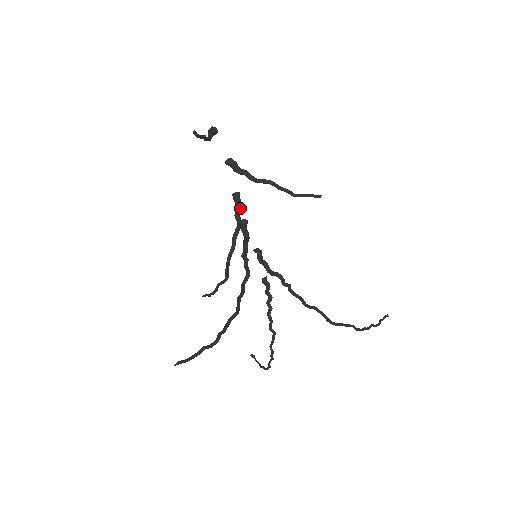
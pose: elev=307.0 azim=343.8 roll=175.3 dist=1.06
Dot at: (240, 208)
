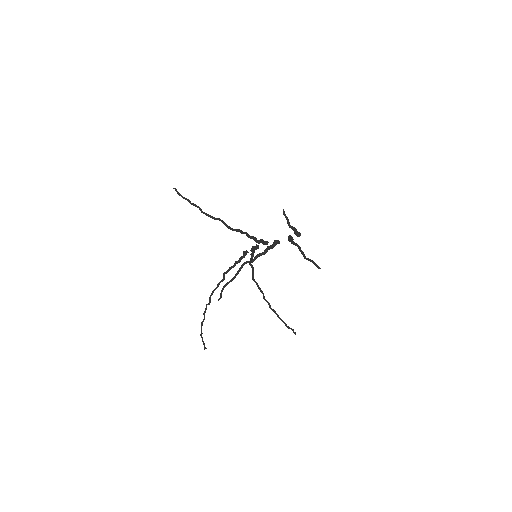
Dot at: (273, 246)
